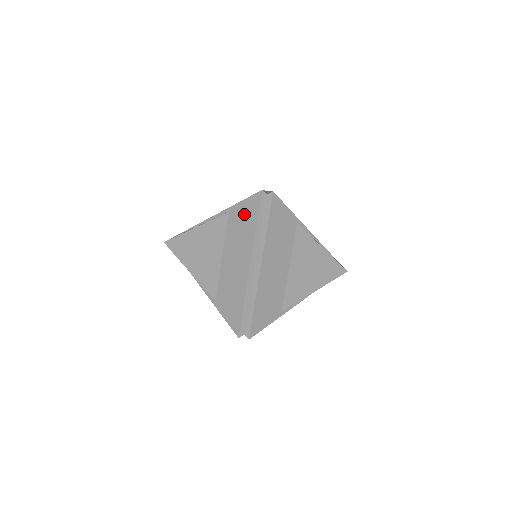
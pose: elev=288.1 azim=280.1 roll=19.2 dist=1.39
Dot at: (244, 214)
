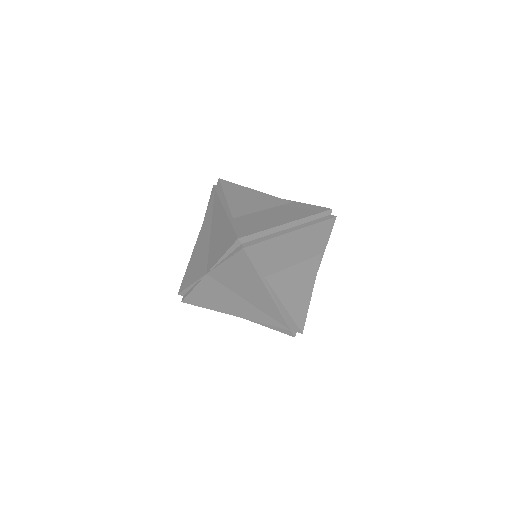
Dot at: (307, 208)
